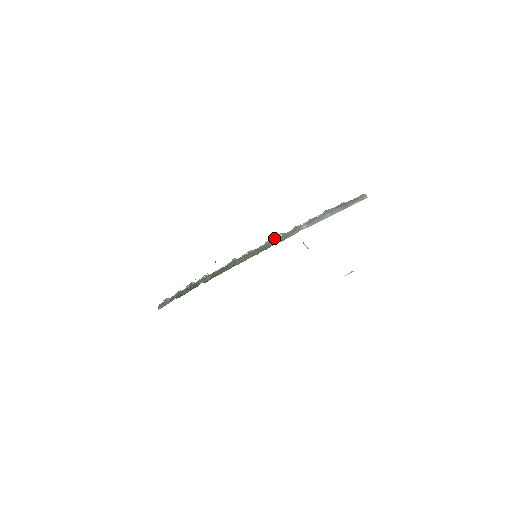
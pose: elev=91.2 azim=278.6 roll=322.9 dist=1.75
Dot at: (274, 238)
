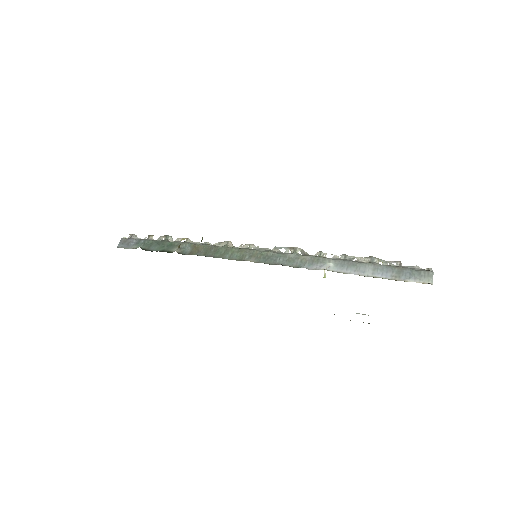
Dot at: (288, 249)
